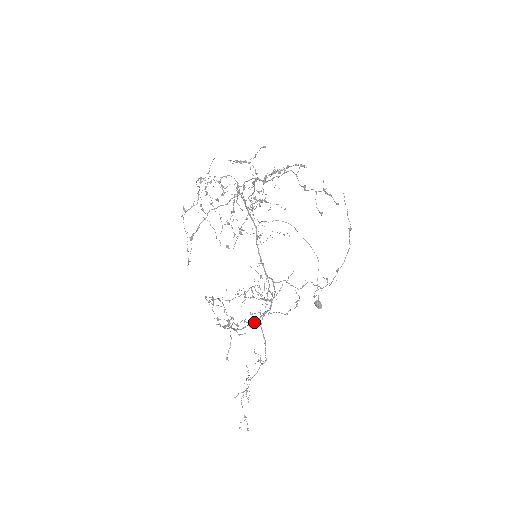
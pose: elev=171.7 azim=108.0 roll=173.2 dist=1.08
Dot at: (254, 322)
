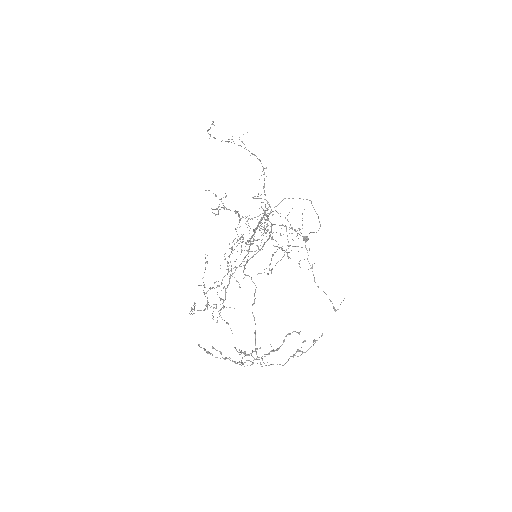
Dot at: occluded
